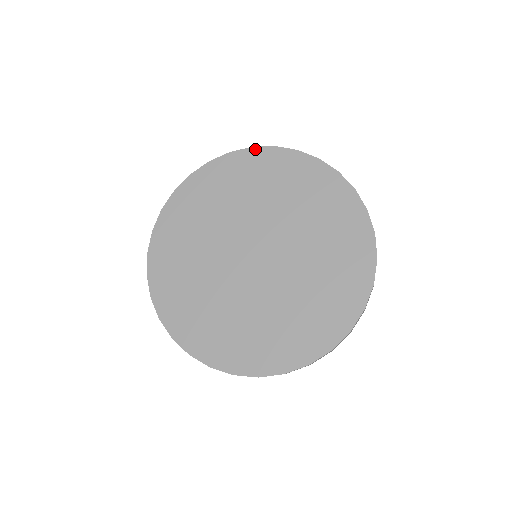
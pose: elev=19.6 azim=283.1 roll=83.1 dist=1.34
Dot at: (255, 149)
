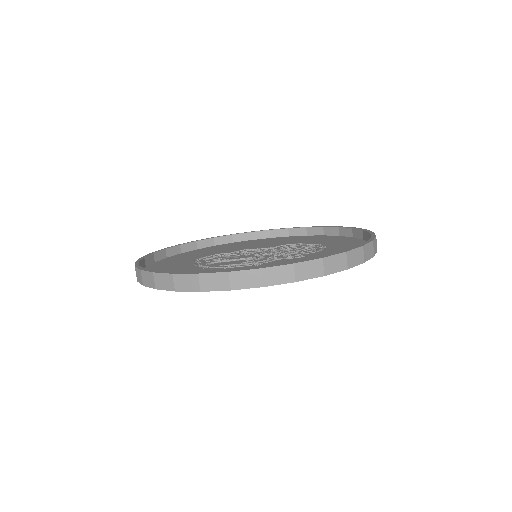
Dot at: (298, 281)
